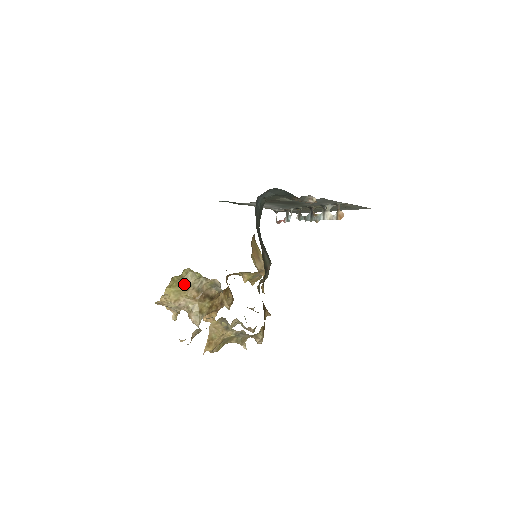
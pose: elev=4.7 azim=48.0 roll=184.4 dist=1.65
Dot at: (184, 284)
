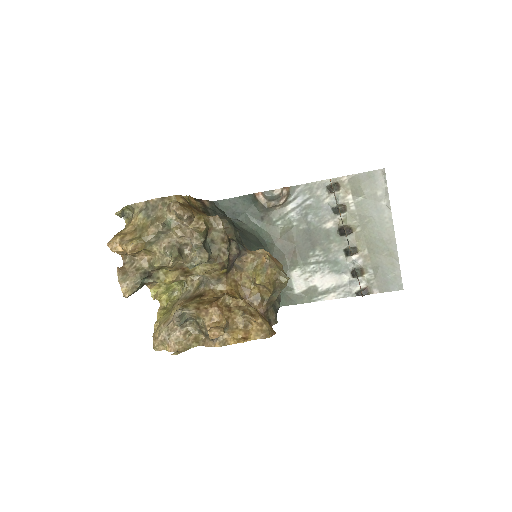
Dot at: occluded
